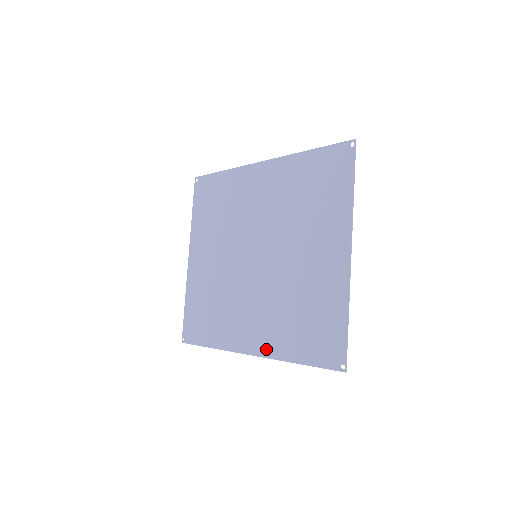
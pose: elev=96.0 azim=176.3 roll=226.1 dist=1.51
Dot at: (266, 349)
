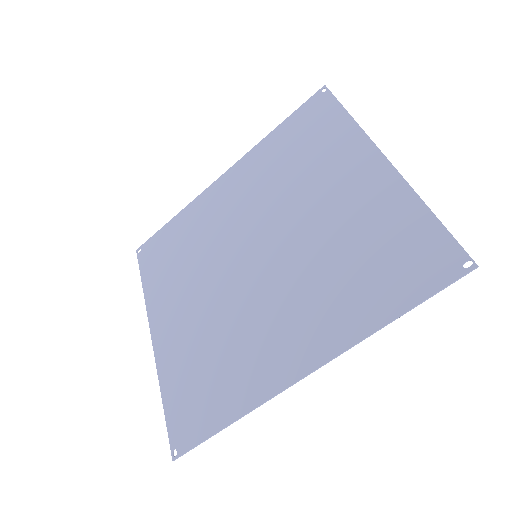
Dot at: (330, 344)
